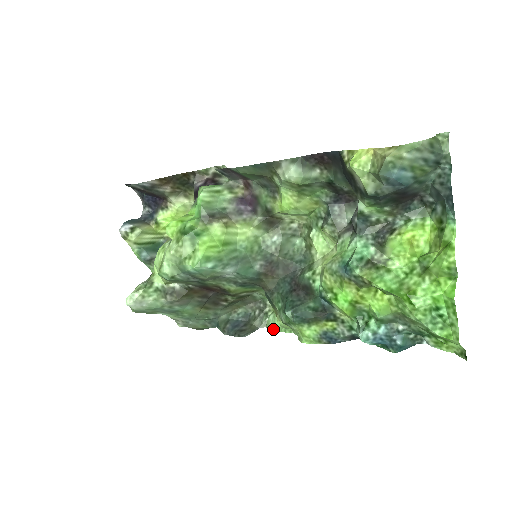
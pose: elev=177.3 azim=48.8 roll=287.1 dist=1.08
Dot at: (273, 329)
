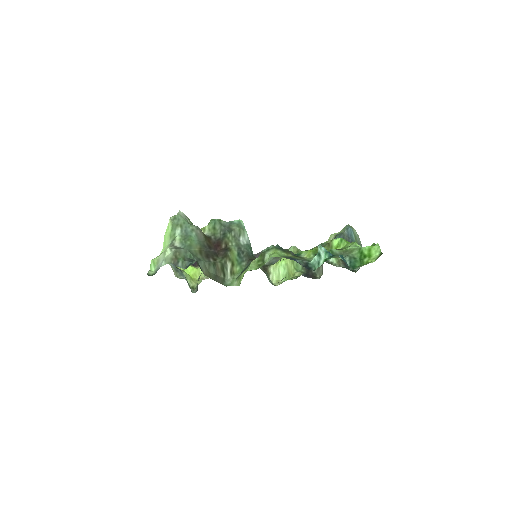
Dot at: occluded
